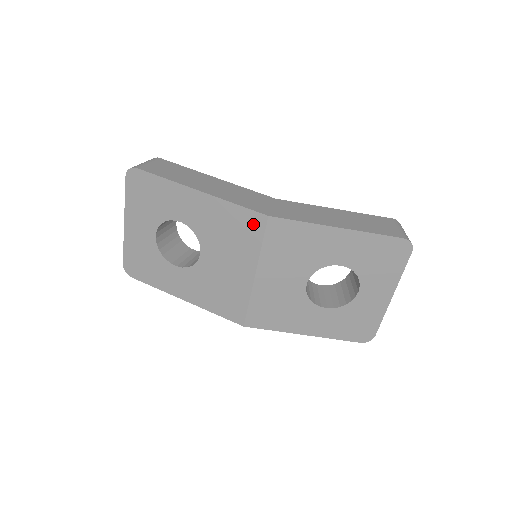
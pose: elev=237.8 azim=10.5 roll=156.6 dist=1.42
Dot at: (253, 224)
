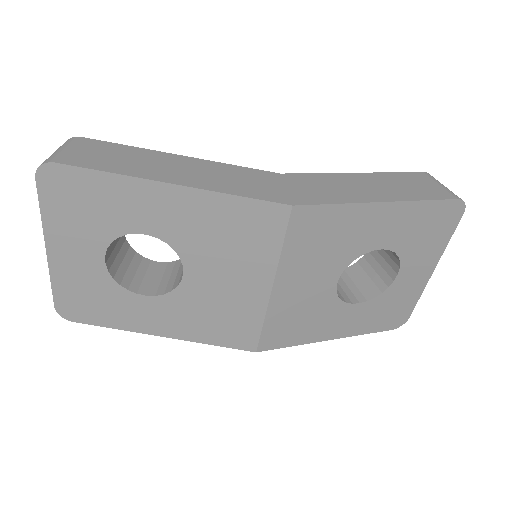
Dot at: (268, 220)
